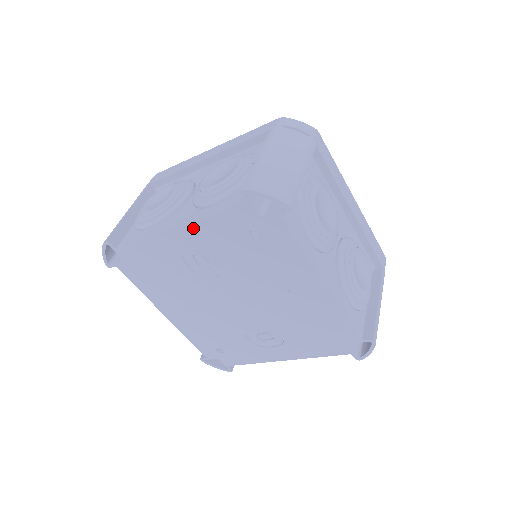
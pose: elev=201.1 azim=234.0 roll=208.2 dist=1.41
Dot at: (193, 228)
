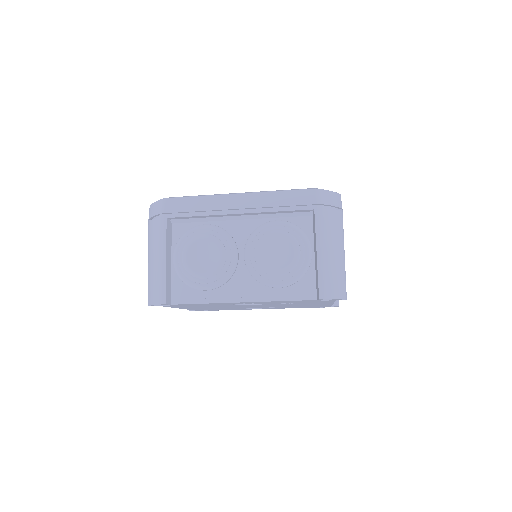
Dot at: occluded
